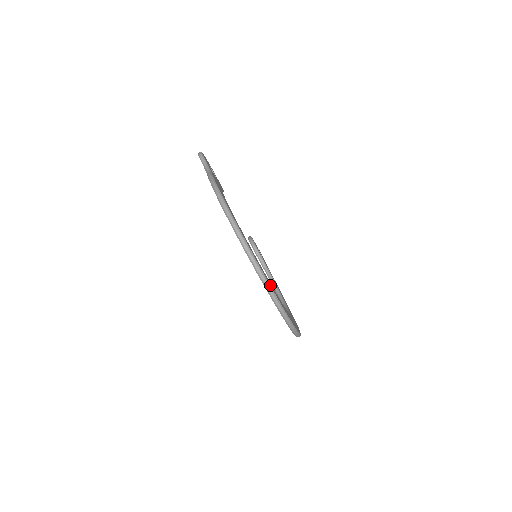
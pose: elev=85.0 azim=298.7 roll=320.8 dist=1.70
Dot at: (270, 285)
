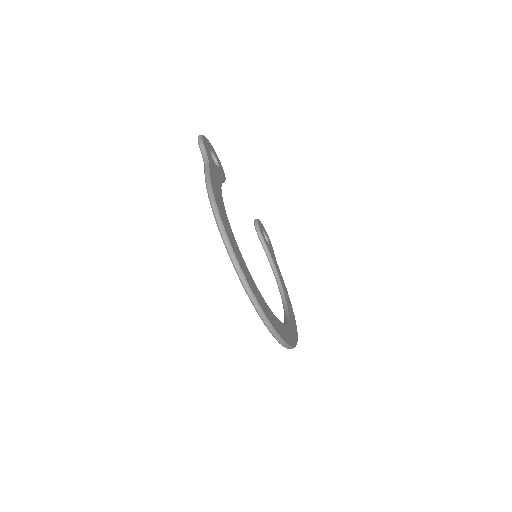
Dot at: (262, 309)
